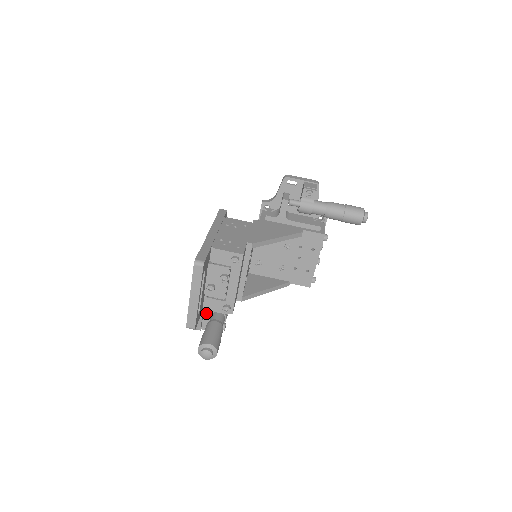
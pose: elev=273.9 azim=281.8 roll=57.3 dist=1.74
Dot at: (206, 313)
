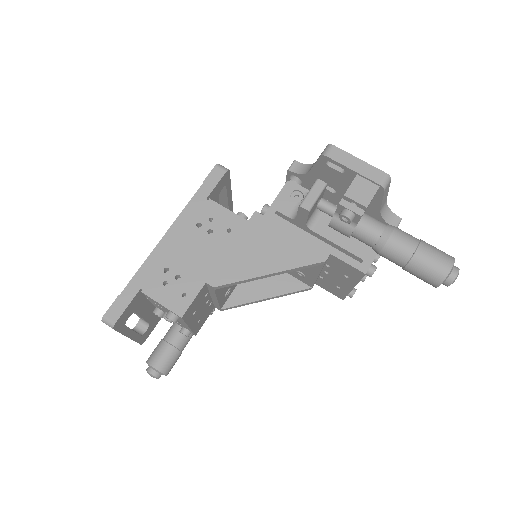
Dot at: occluded
